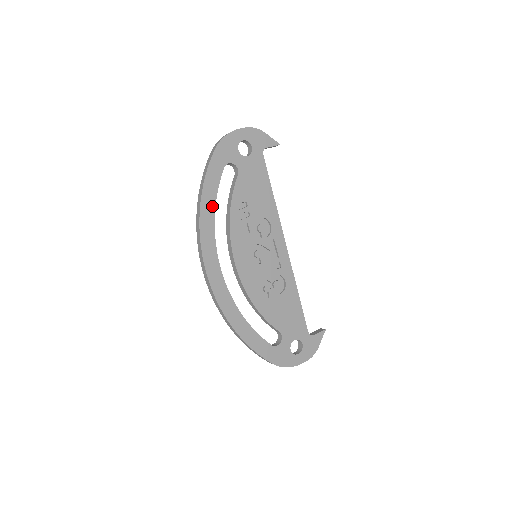
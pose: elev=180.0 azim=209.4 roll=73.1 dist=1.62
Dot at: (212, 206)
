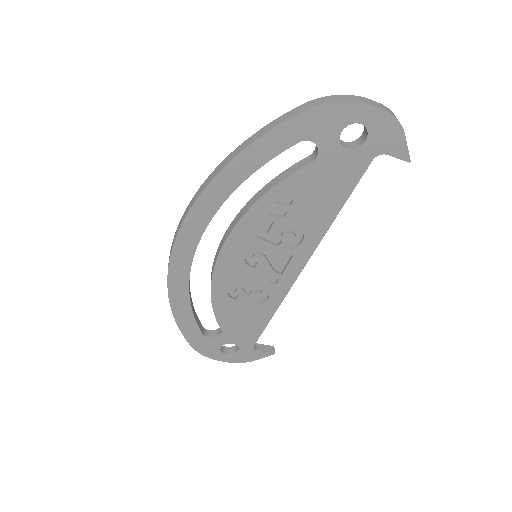
Dot at: (240, 177)
